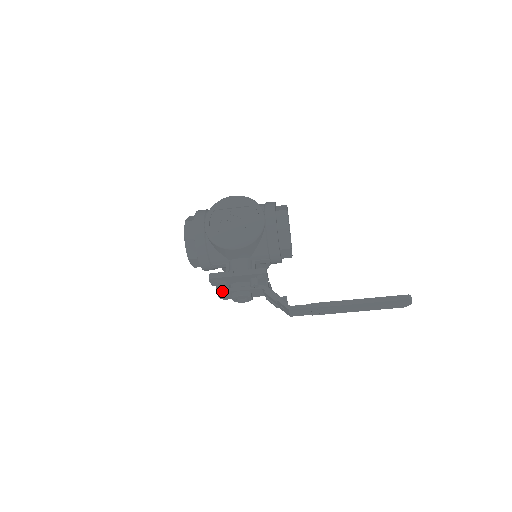
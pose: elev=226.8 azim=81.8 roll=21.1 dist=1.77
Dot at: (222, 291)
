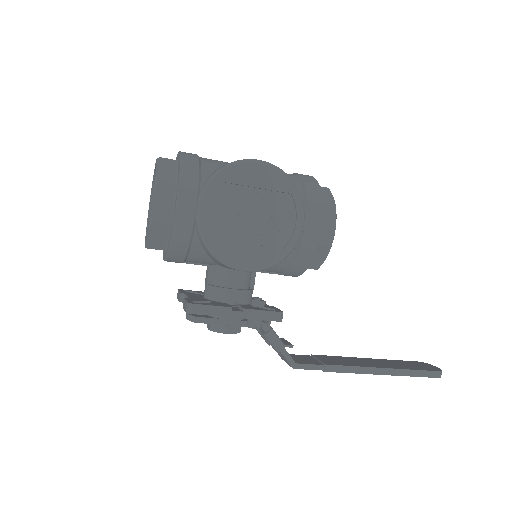
Dot at: (199, 321)
